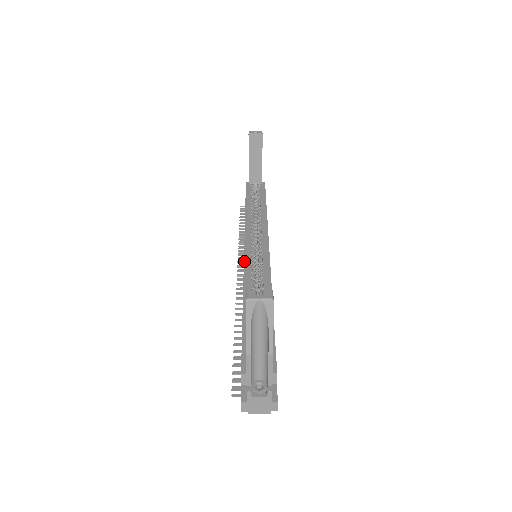
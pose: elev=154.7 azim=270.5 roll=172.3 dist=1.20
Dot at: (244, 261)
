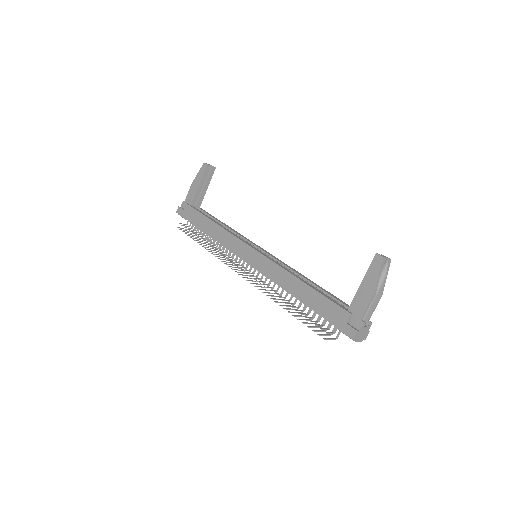
Dot at: (265, 256)
